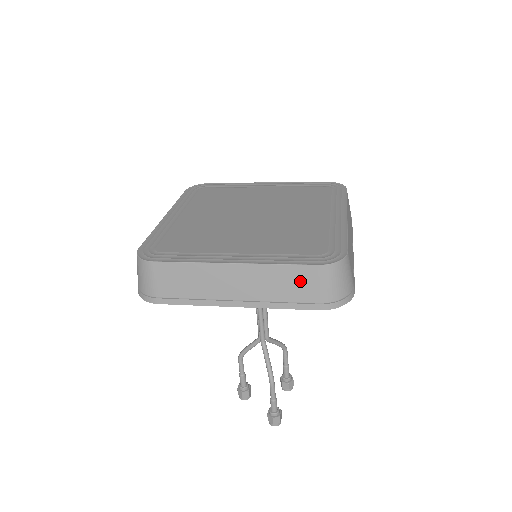
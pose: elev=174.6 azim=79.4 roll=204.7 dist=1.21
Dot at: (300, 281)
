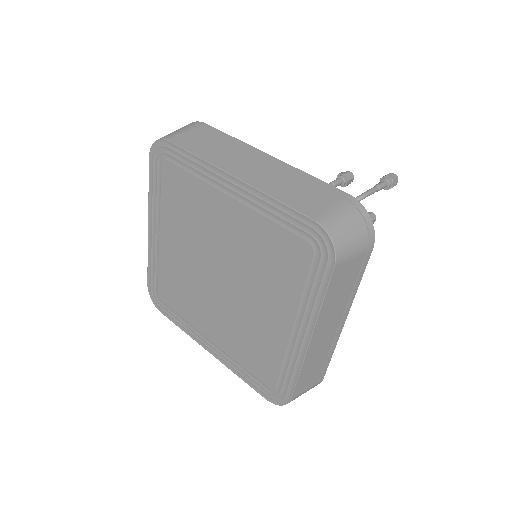
Dot at: occluded
